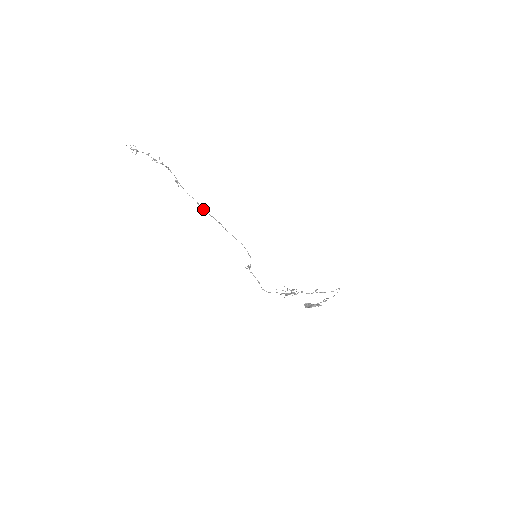
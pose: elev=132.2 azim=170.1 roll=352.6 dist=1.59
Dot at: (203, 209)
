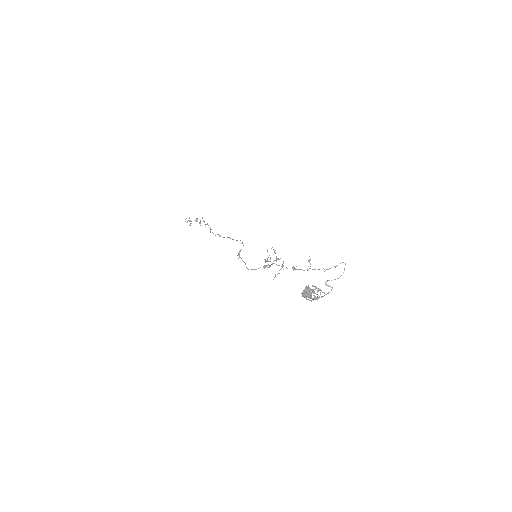
Dot at: occluded
